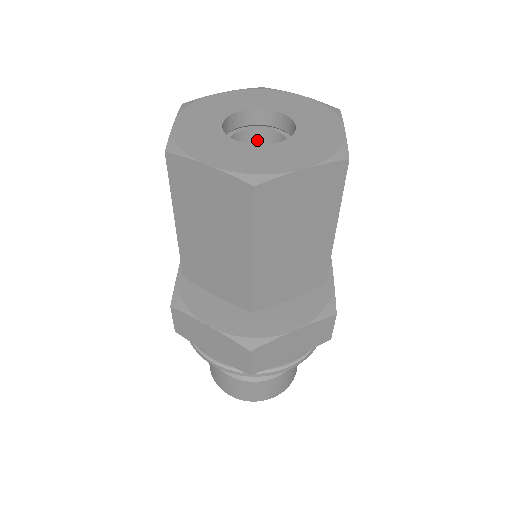
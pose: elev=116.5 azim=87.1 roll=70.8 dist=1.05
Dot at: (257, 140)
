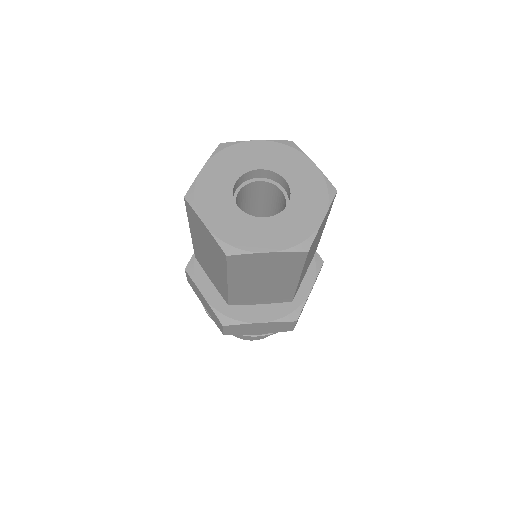
Dot at: (269, 188)
